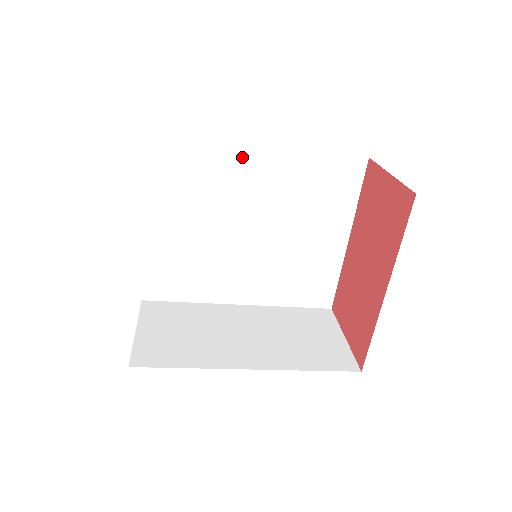
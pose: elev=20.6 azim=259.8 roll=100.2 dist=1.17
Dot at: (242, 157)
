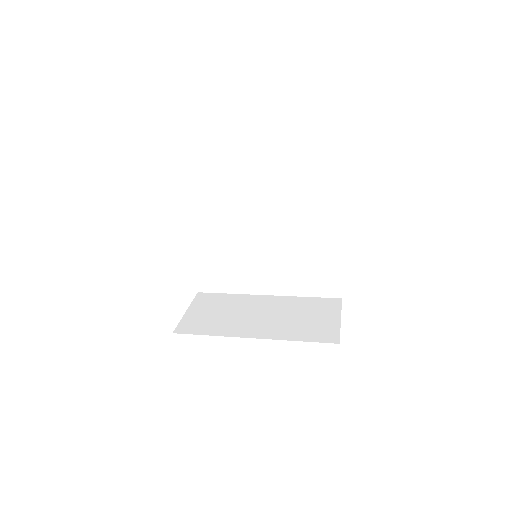
Dot at: (247, 185)
